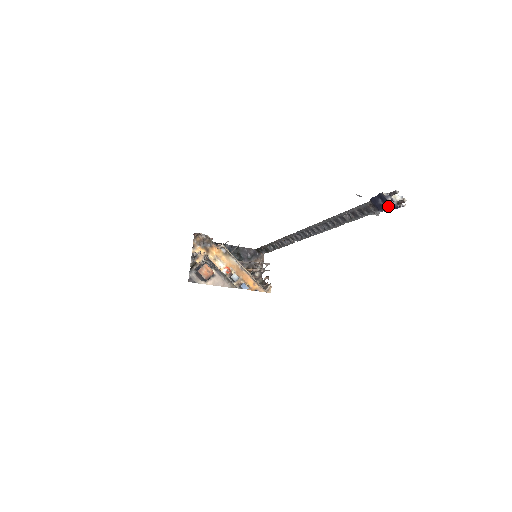
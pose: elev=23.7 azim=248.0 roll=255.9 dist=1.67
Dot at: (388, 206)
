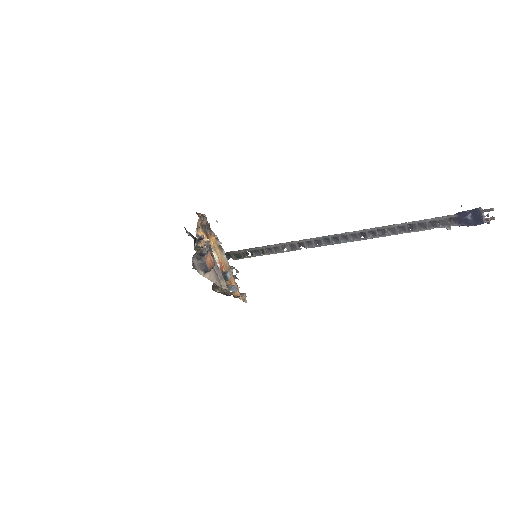
Dot at: (475, 221)
